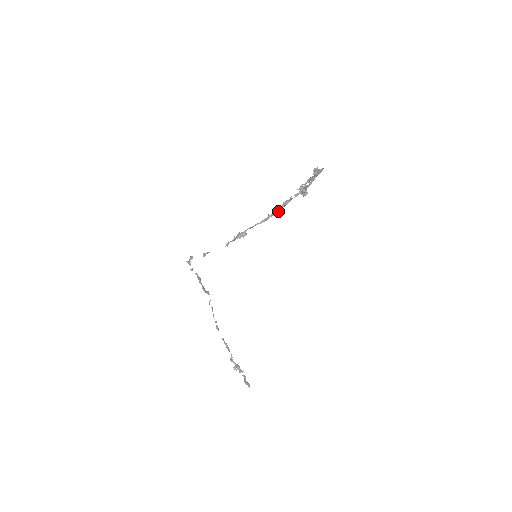
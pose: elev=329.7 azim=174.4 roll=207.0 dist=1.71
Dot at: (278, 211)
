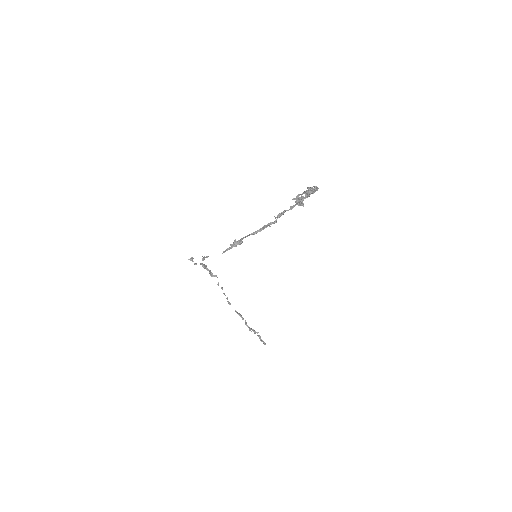
Dot at: (273, 223)
